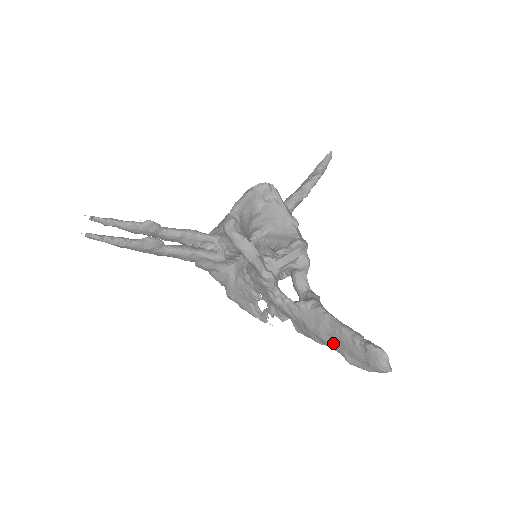
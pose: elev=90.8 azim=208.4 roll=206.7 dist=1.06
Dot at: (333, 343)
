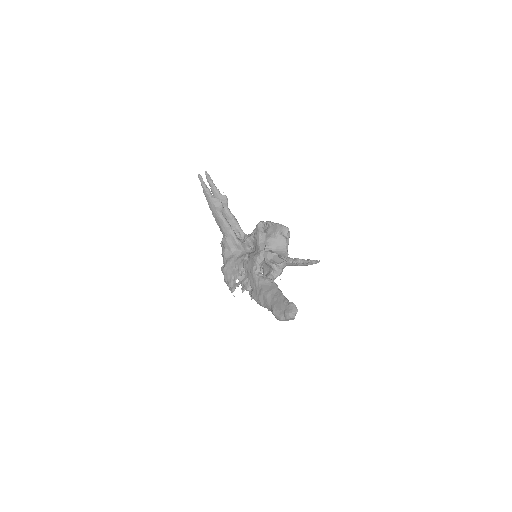
Dot at: (271, 301)
